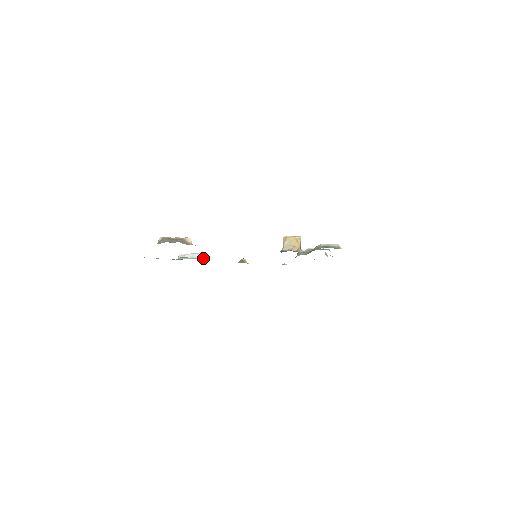
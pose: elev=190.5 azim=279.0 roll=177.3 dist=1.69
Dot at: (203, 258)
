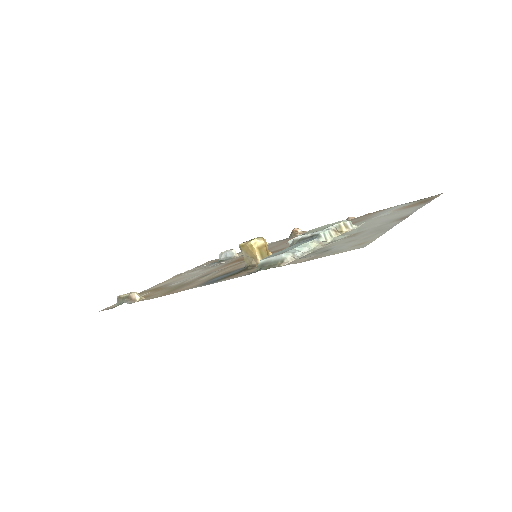
Dot at: (234, 256)
